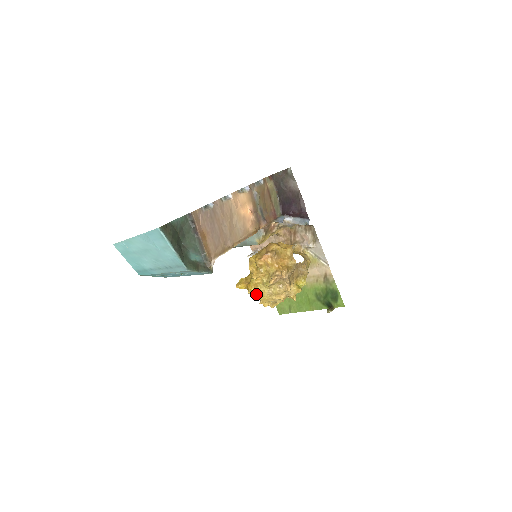
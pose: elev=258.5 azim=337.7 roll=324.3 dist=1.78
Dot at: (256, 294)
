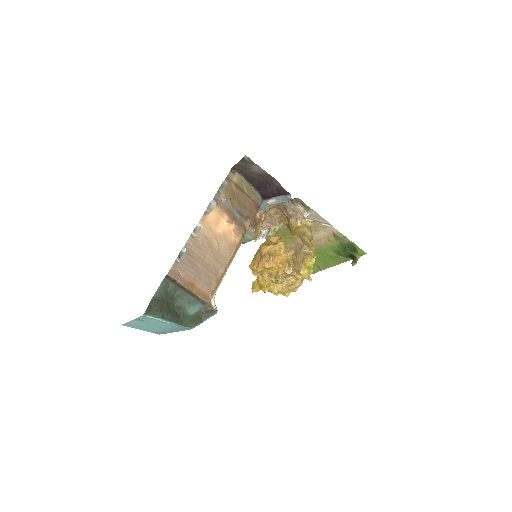
Dot at: (272, 292)
